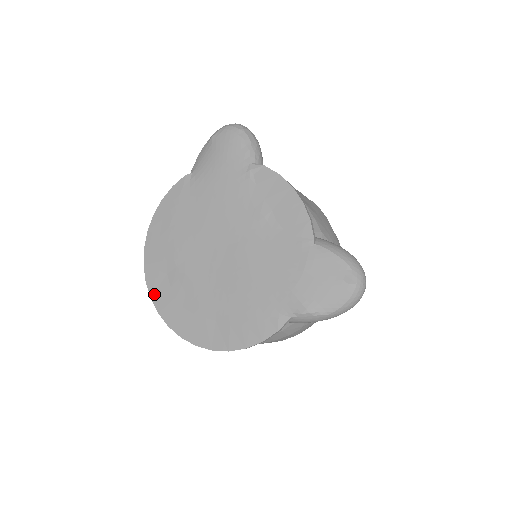
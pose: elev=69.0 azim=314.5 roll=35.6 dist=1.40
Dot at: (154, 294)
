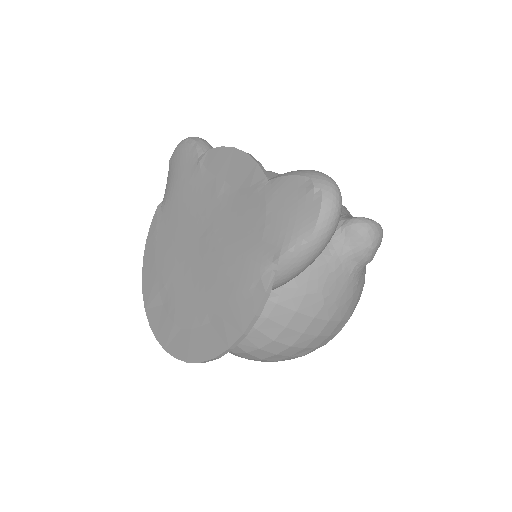
Dot at: (157, 332)
